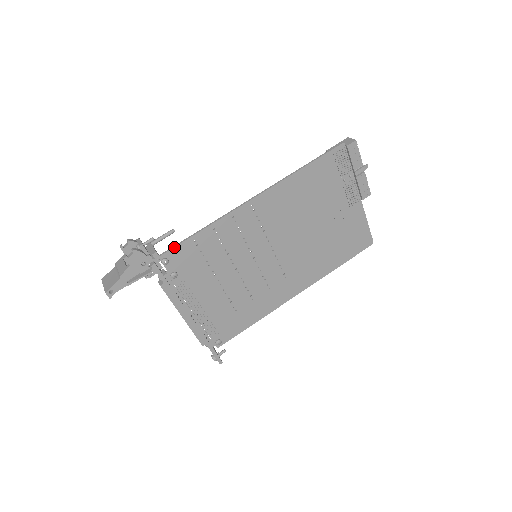
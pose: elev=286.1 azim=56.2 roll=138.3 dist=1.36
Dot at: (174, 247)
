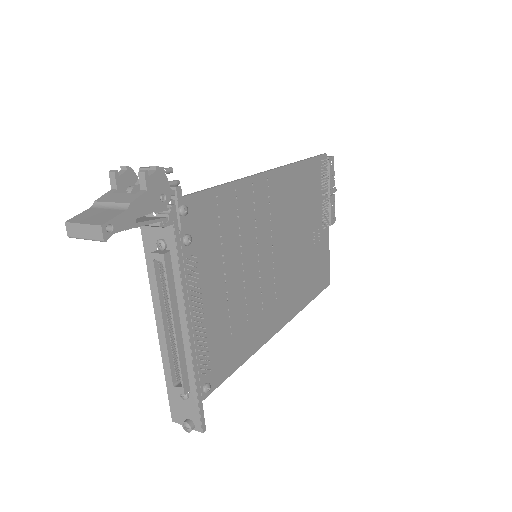
Dot at: (196, 193)
